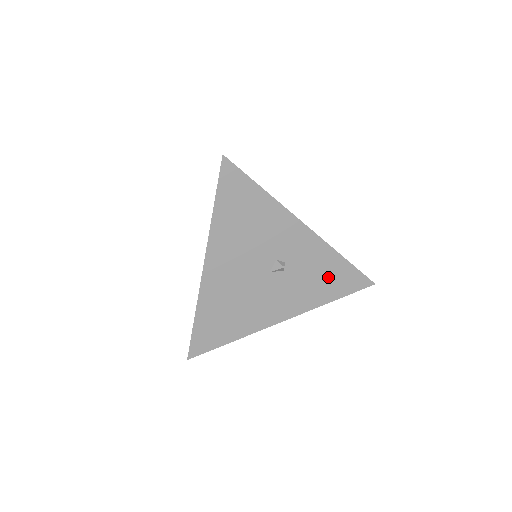
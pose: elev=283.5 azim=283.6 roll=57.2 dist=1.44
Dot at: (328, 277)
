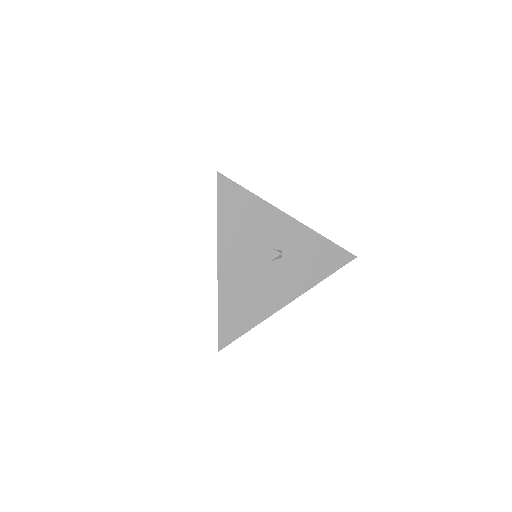
Dot at: (318, 257)
